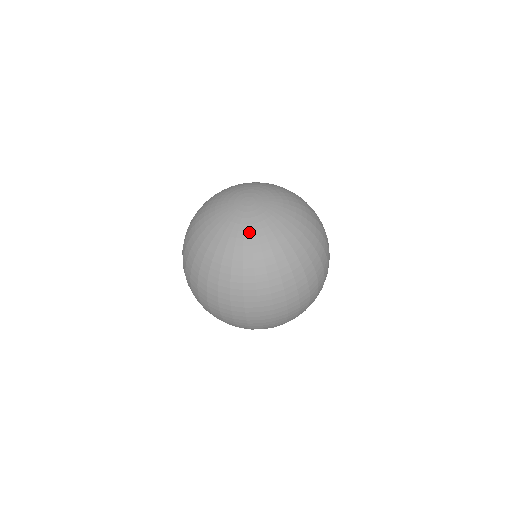
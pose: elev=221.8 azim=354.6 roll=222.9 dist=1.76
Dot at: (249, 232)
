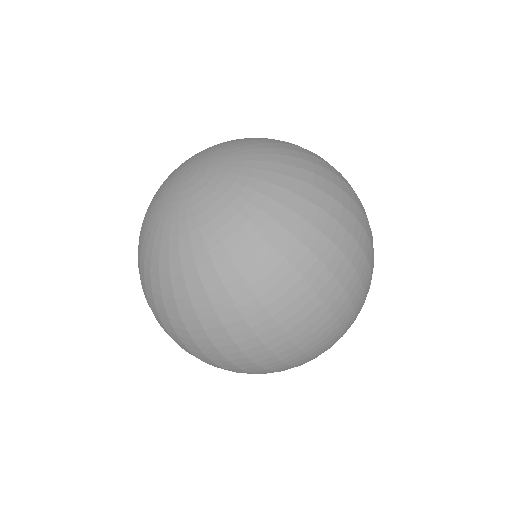
Dot at: (184, 223)
